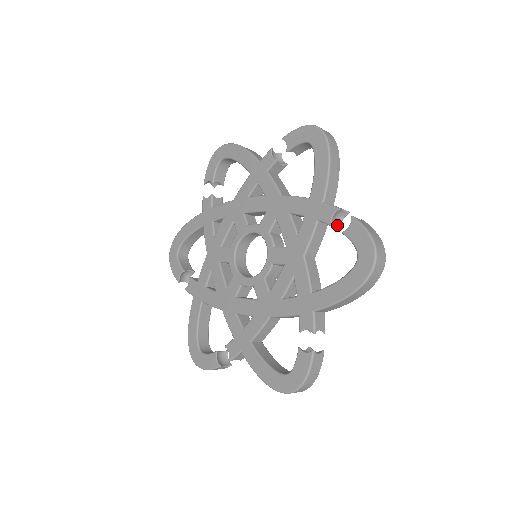
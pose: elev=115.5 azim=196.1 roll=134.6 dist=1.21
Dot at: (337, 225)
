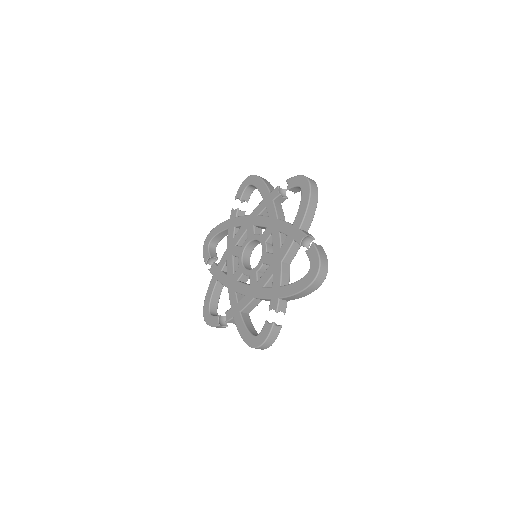
Dot at: (284, 197)
